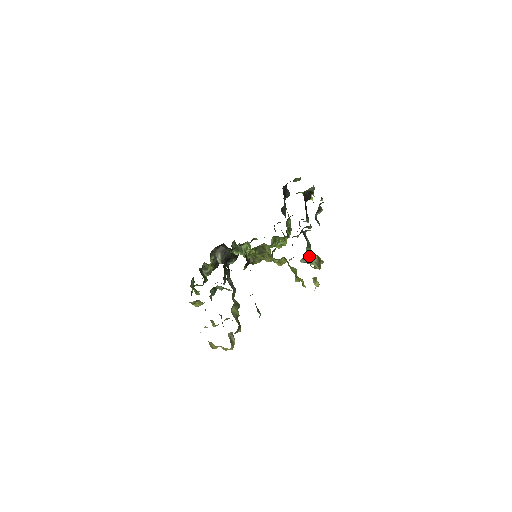
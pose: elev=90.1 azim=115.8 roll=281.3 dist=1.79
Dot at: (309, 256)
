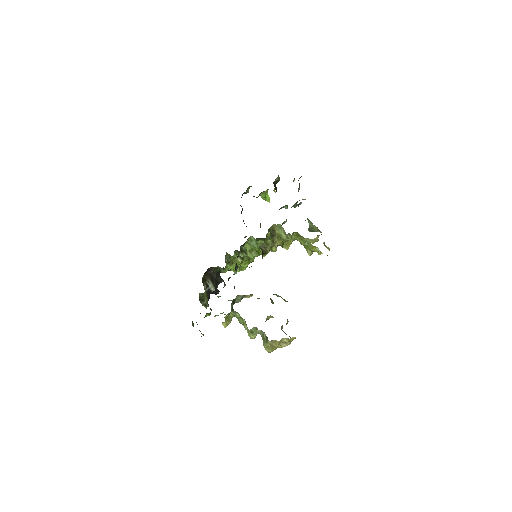
Dot at: (311, 225)
